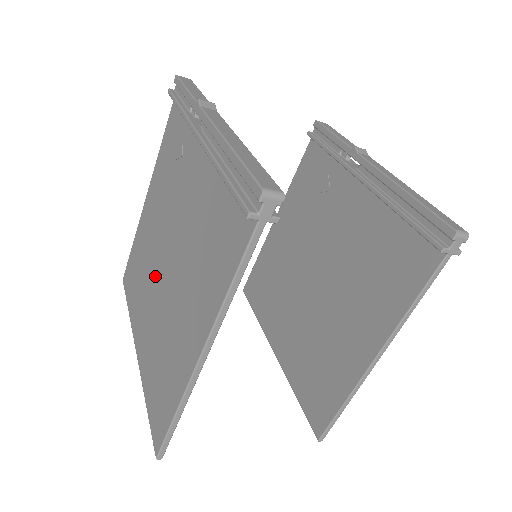
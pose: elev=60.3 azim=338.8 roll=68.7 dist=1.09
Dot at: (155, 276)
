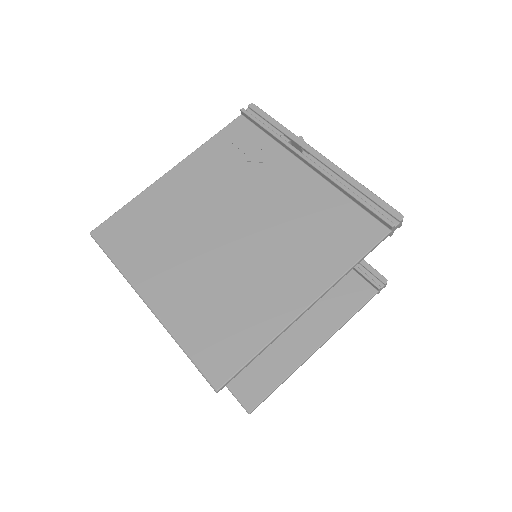
Dot at: (203, 240)
